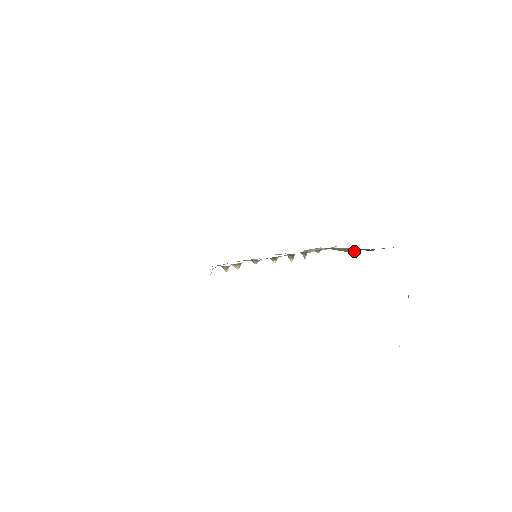
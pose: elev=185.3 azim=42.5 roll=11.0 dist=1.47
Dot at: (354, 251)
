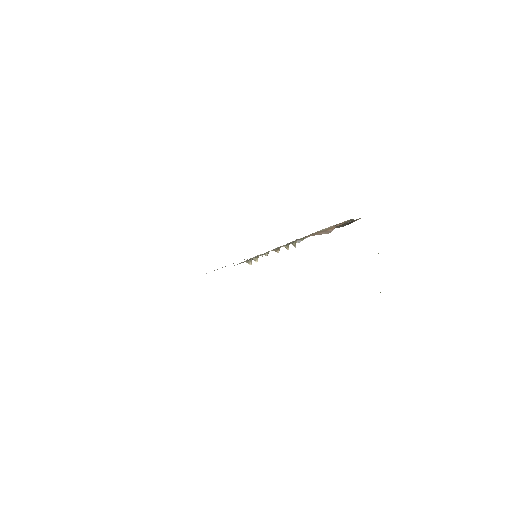
Dot at: (333, 229)
